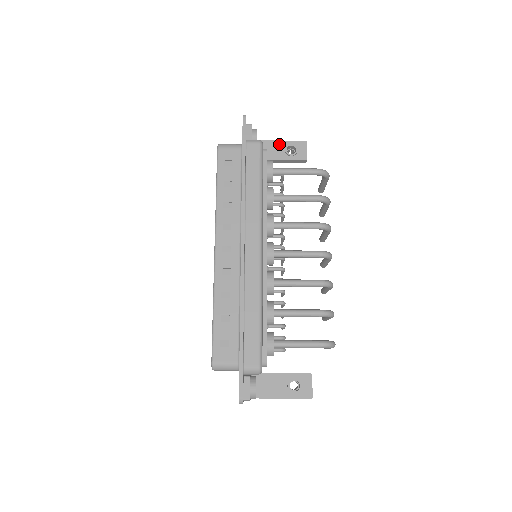
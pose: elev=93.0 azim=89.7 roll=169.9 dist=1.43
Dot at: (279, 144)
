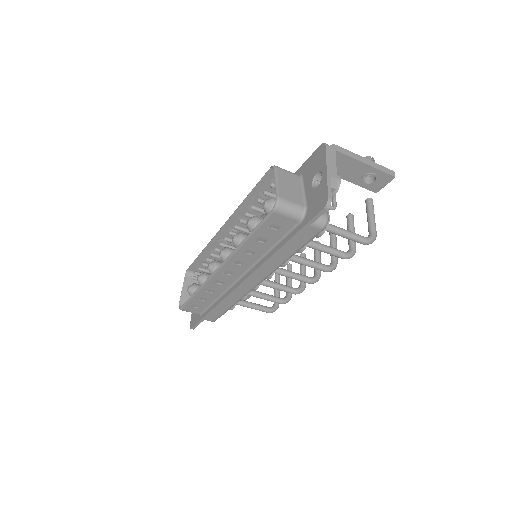
Dot at: (362, 167)
